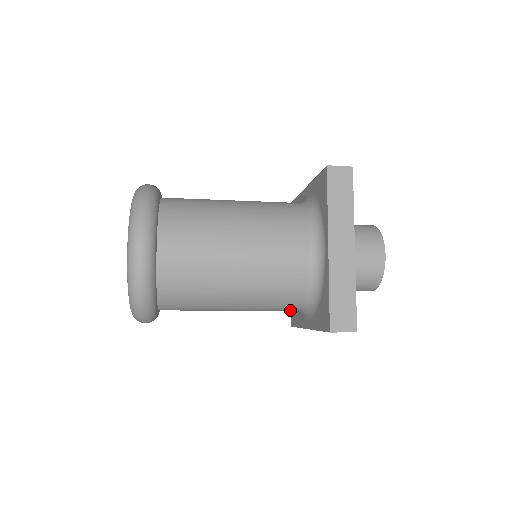
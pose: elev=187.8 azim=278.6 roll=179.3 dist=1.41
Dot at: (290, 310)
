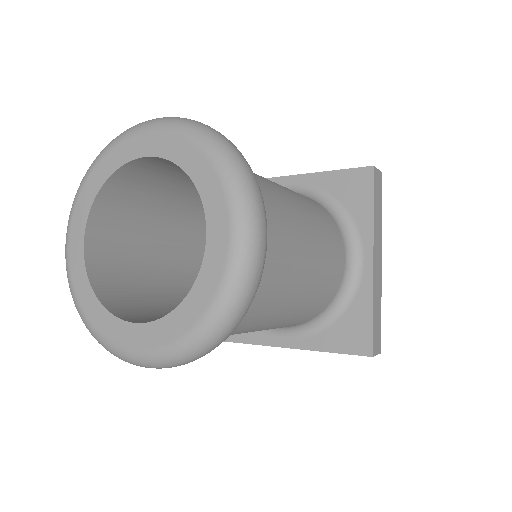
Dot at: occluded
